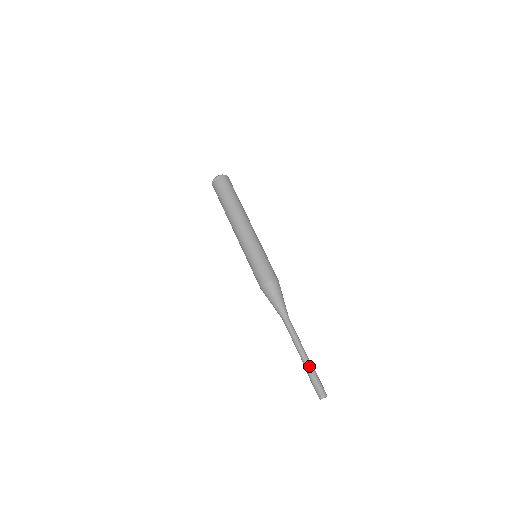
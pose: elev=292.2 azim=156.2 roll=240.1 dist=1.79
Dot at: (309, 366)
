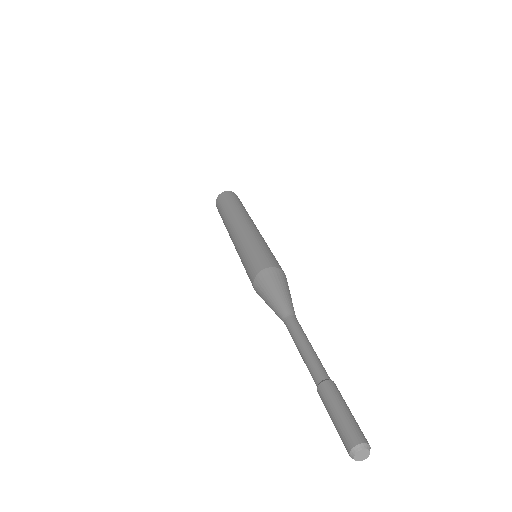
Dot at: (324, 386)
